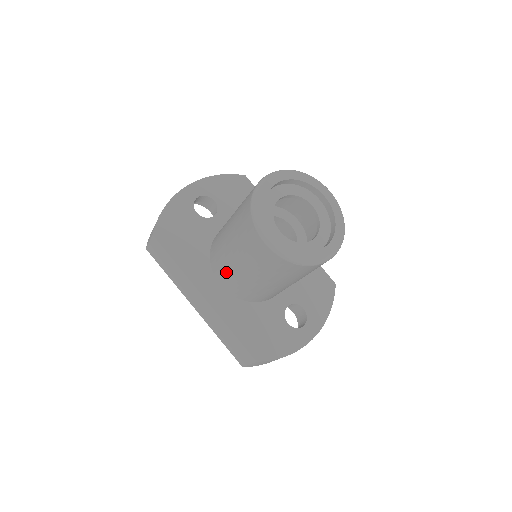
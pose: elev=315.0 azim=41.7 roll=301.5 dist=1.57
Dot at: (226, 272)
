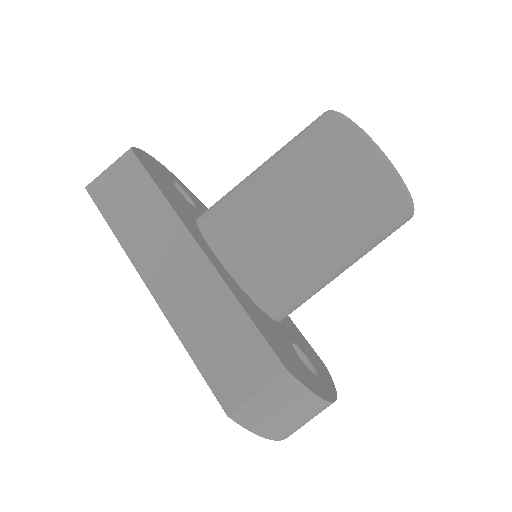
Dot at: (245, 220)
